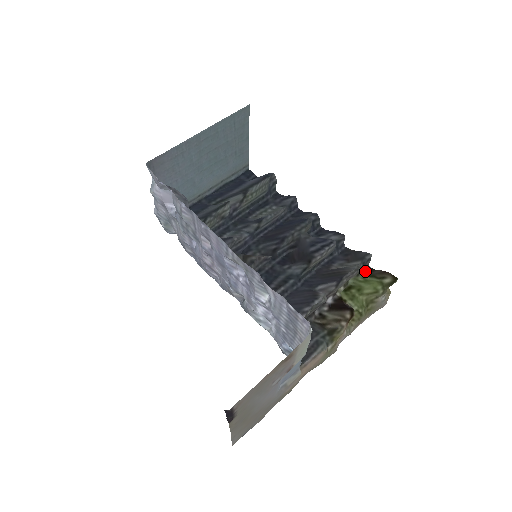
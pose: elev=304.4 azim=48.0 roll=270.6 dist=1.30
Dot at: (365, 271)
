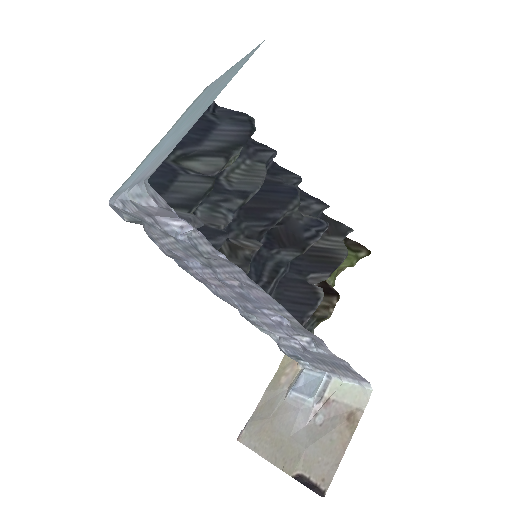
Dot at: occluded
